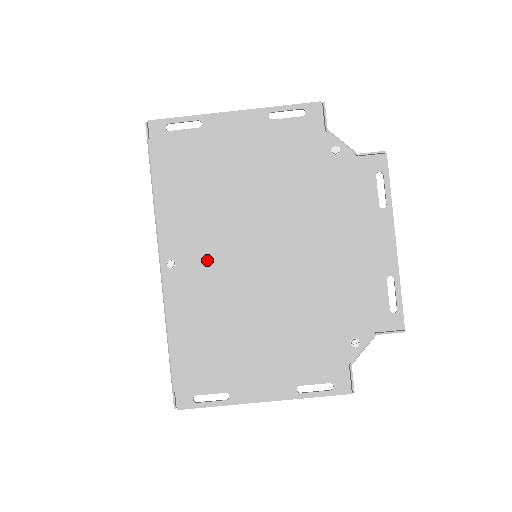
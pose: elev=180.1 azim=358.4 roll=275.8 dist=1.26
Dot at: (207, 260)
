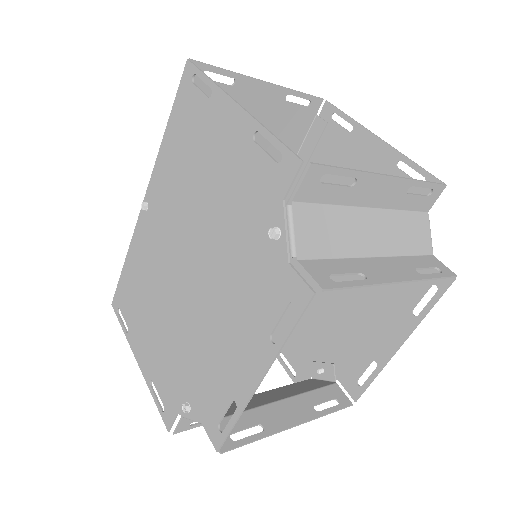
Dot at: (160, 227)
